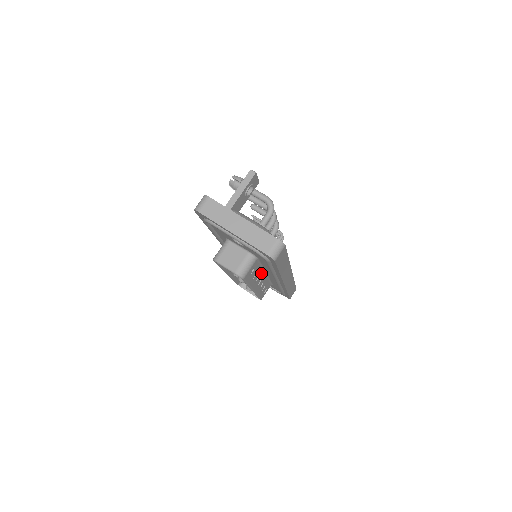
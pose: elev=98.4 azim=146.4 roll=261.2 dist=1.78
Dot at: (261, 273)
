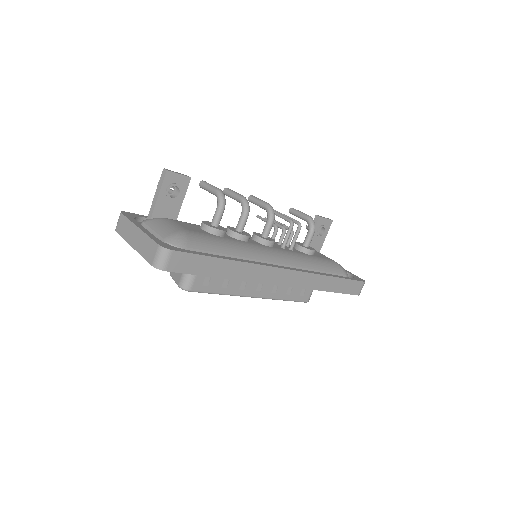
Dot at: occluded
